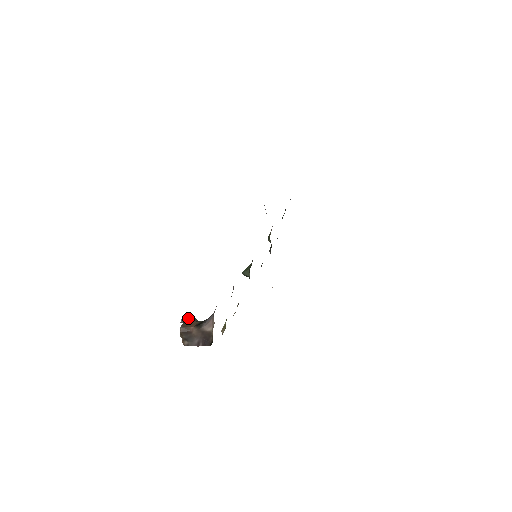
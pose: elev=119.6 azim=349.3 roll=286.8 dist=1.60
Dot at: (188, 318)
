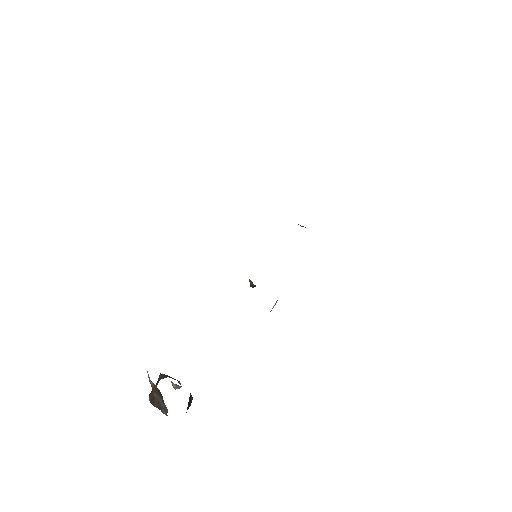
Dot at: occluded
